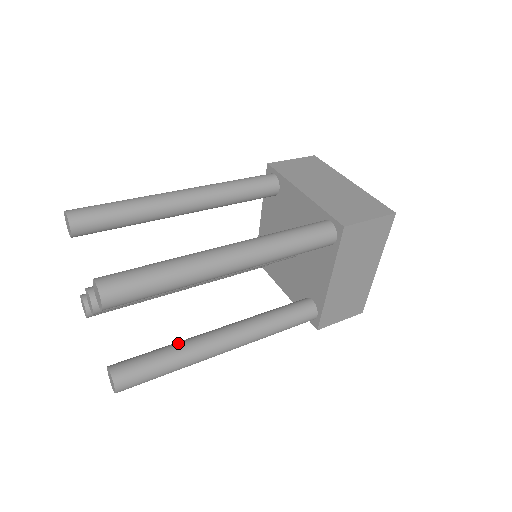
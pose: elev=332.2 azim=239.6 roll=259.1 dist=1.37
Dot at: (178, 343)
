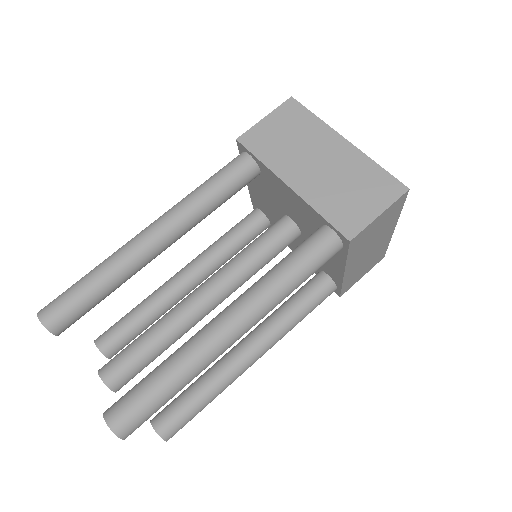
Dot at: (207, 377)
